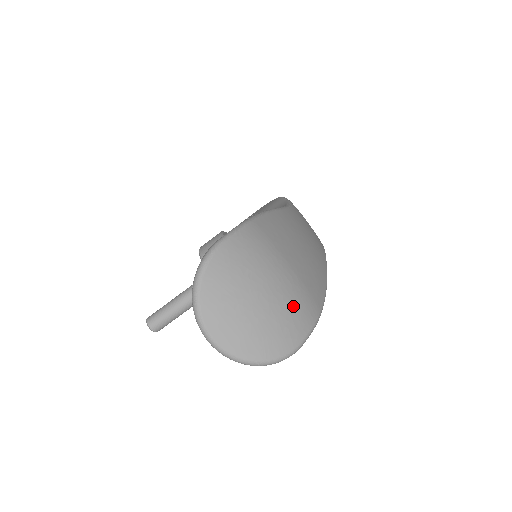
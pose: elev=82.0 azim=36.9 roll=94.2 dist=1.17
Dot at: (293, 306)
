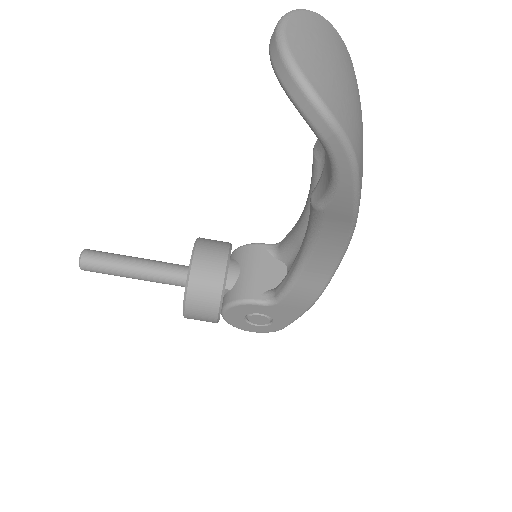
Dot at: (353, 115)
